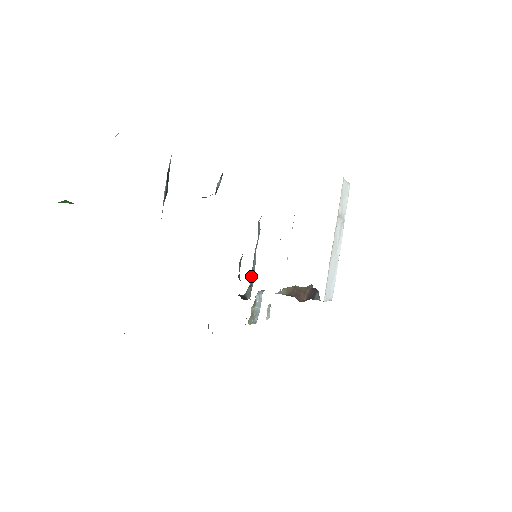
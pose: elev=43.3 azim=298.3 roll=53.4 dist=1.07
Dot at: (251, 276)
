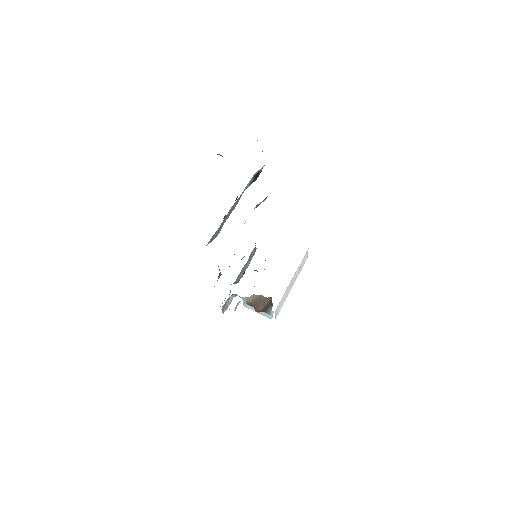
Dot at: (240, 275)
